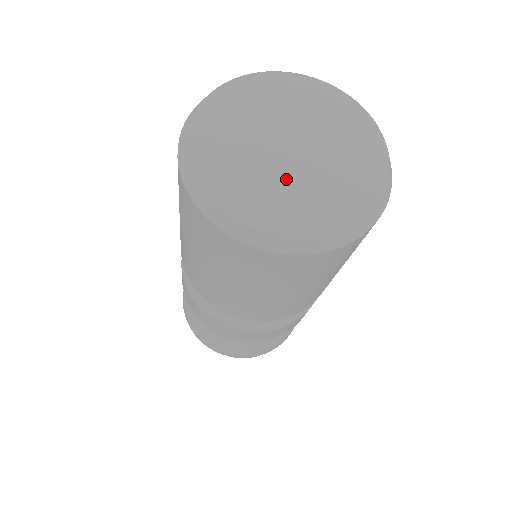
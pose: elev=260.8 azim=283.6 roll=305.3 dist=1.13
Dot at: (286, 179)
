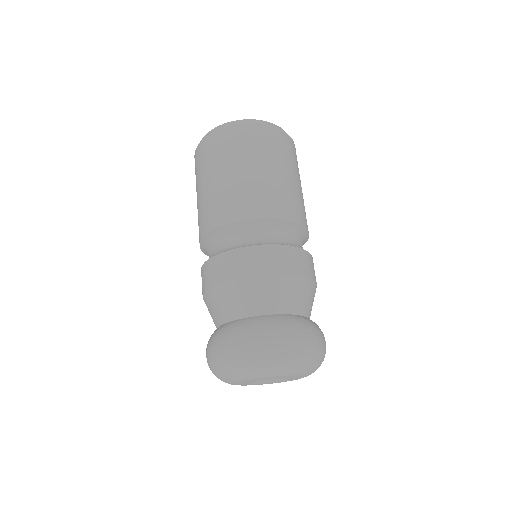
Dot at: occluded
